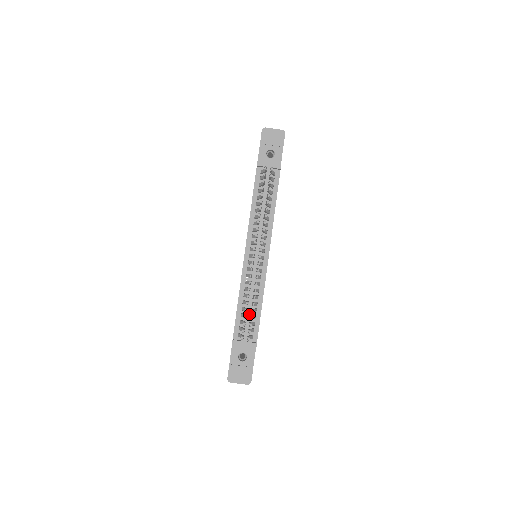
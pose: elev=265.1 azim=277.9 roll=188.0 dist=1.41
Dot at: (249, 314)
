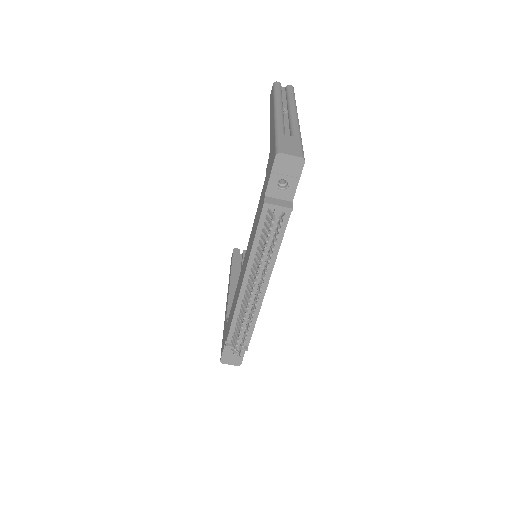
Dot at: (243, 330)
